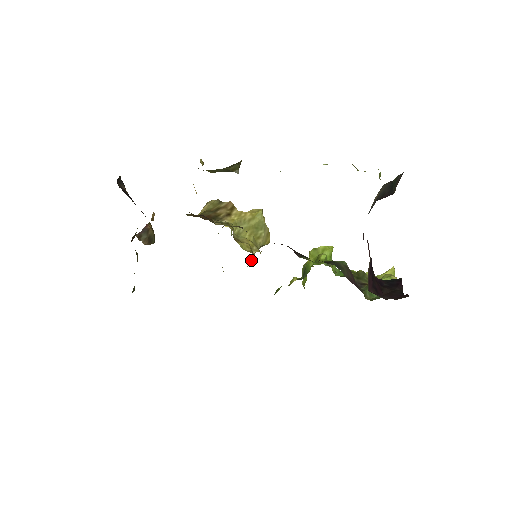
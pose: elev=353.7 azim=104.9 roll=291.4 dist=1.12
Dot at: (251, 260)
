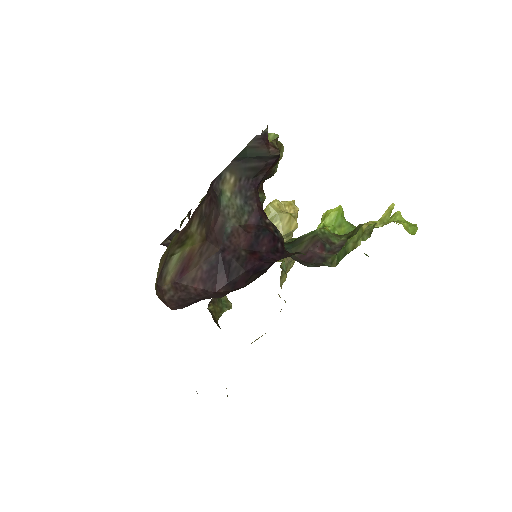
Dot at: occluded
